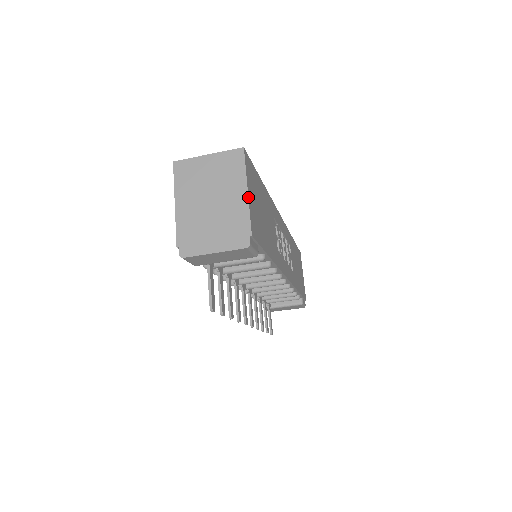
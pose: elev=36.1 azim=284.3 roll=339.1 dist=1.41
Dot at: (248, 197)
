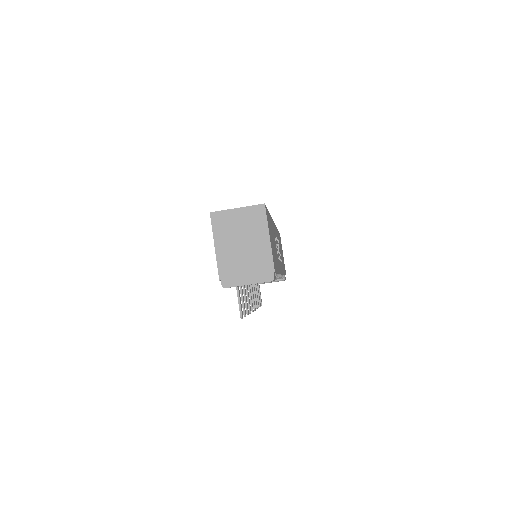
Dot at: (270, 243)
